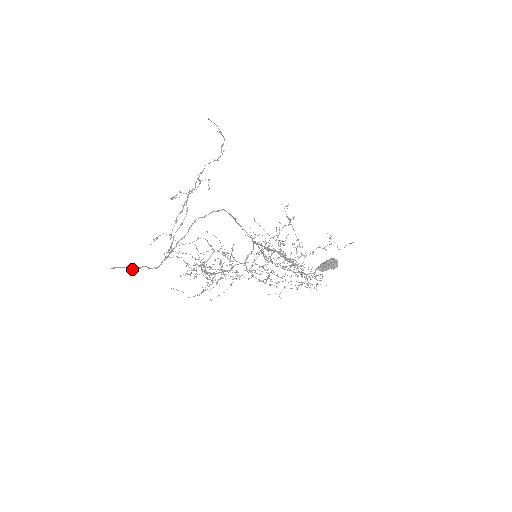
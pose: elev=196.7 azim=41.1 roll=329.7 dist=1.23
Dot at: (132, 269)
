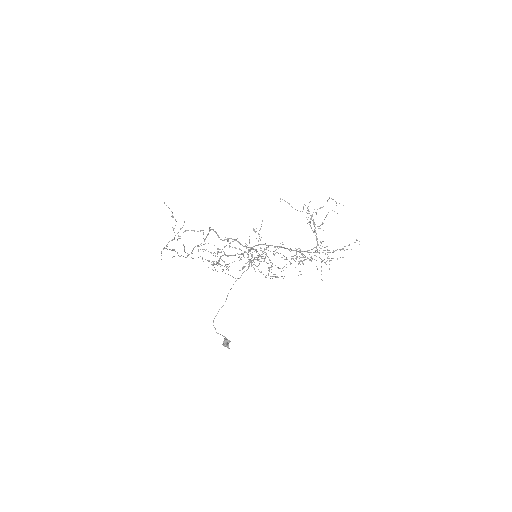
Dot at: (197, 231)
